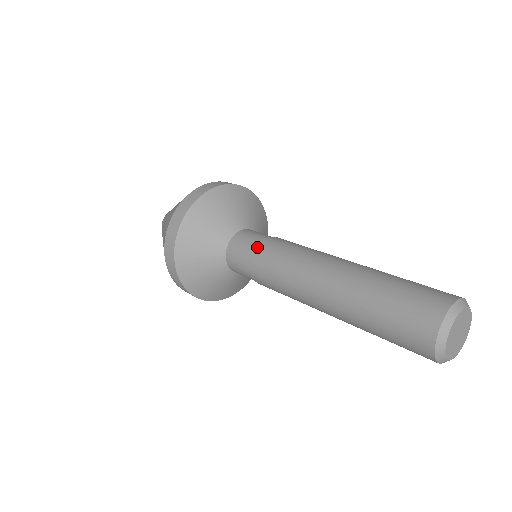
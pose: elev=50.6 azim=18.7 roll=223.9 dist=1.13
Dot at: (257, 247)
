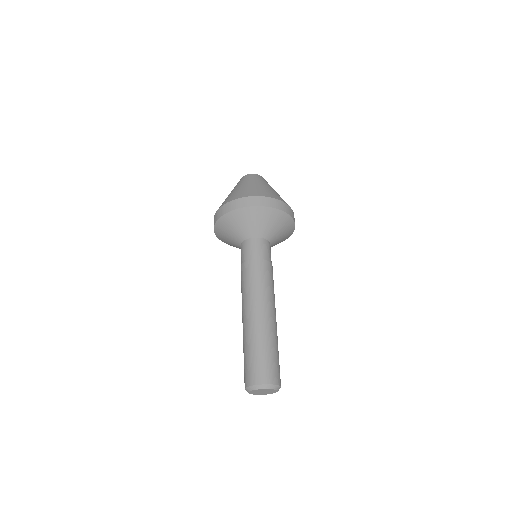
Dot at: (255, 260)
